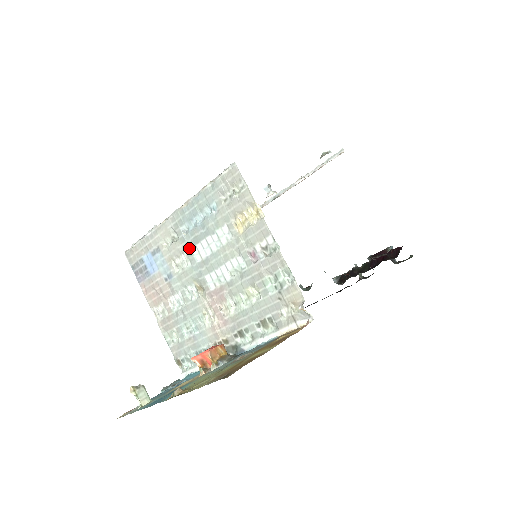
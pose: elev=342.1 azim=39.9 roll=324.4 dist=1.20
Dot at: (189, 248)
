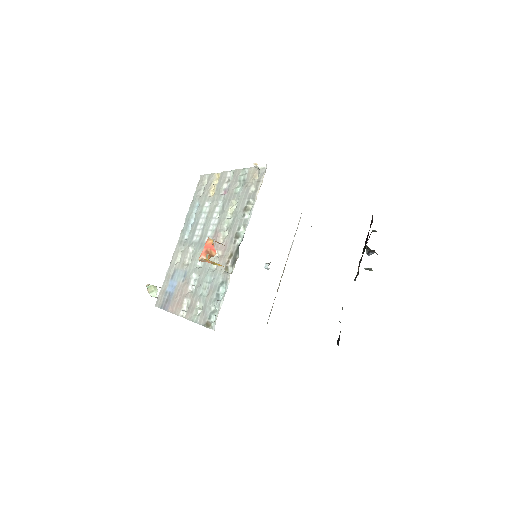
Dot at: (191, 242)
